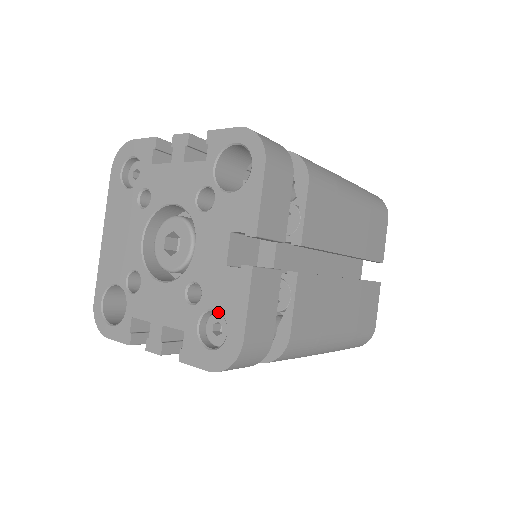
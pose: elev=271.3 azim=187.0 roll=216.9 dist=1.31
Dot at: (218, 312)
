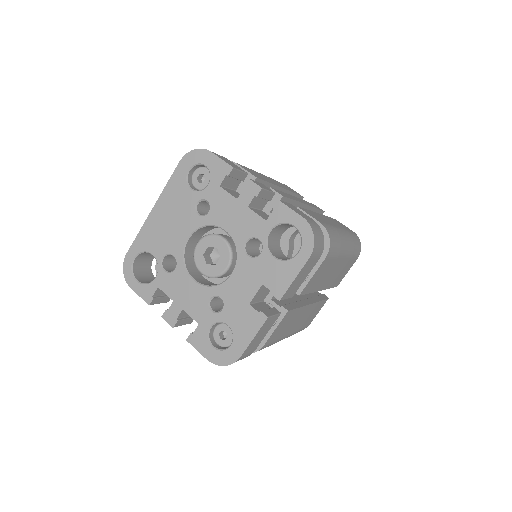
Dot at: occluded
